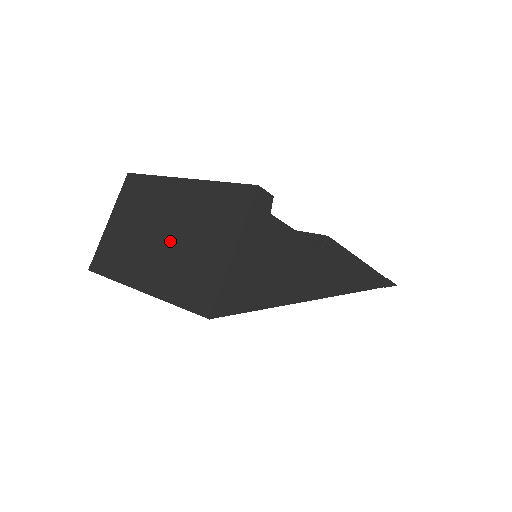
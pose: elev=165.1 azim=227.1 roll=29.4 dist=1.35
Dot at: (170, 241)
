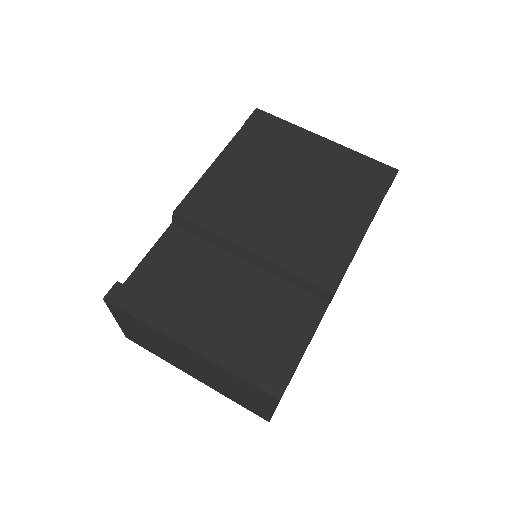
Dot at: (205, 374)
